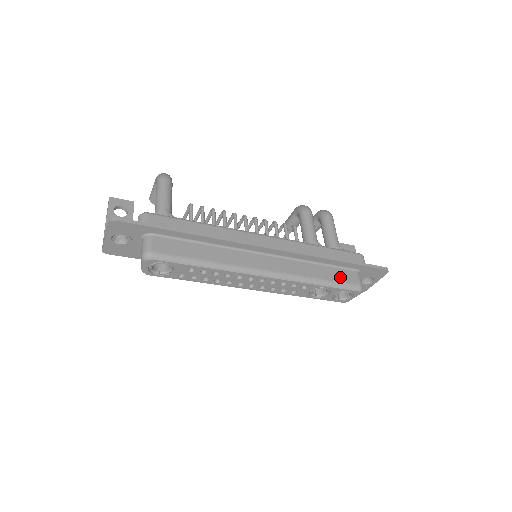
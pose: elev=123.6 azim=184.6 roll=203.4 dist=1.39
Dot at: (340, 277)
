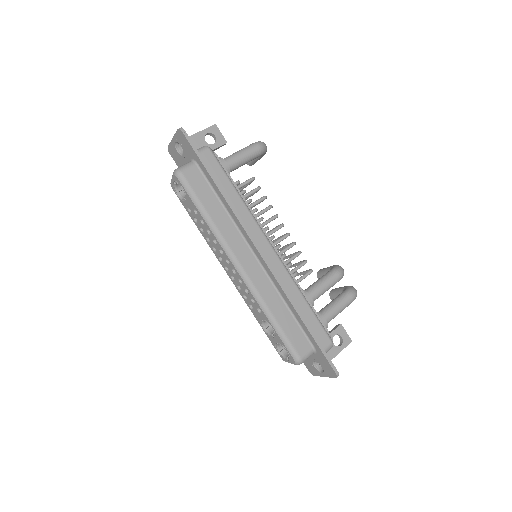
Dot at: (293, 335)
